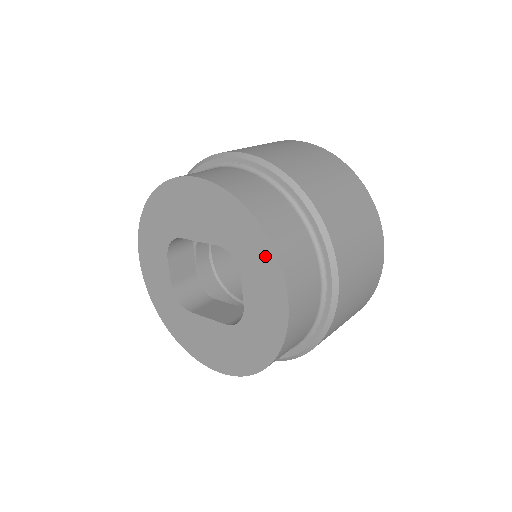
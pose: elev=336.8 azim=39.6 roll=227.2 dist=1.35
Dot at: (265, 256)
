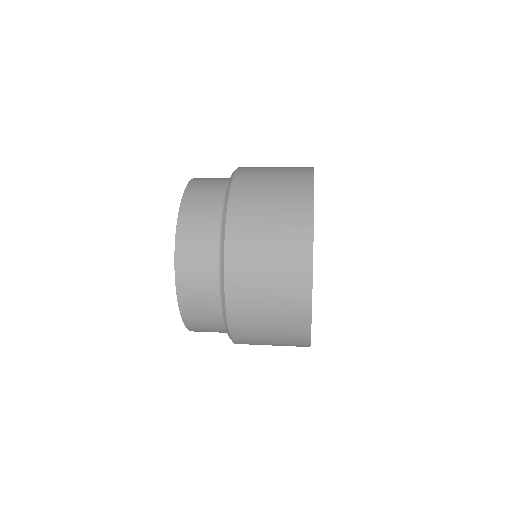
Dot at: occluded
